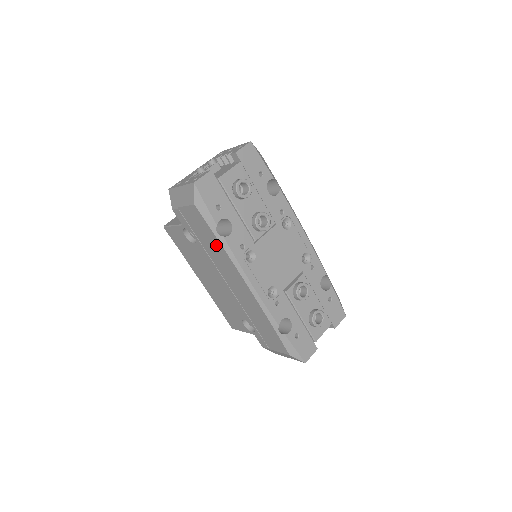
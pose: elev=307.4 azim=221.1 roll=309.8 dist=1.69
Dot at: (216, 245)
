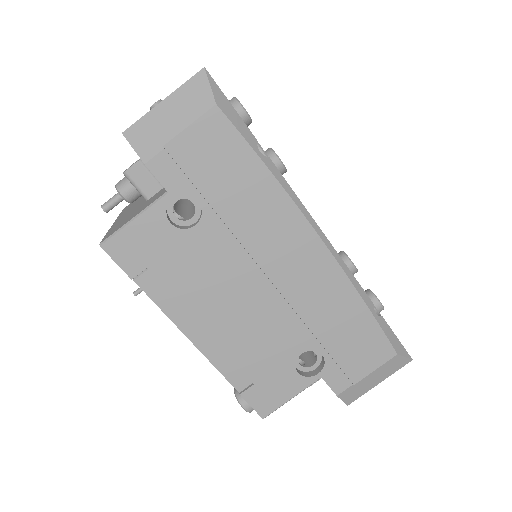
Dot at: (257, 184)
